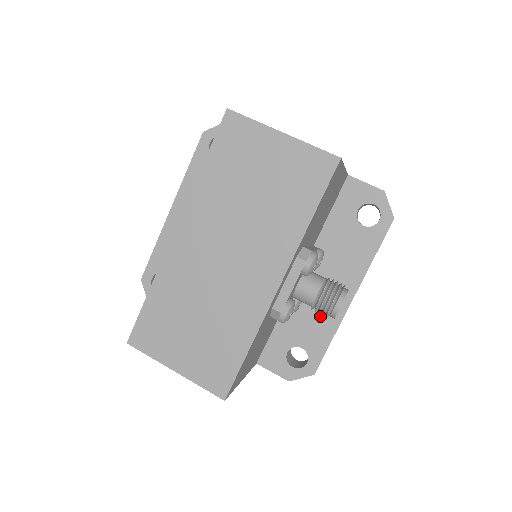
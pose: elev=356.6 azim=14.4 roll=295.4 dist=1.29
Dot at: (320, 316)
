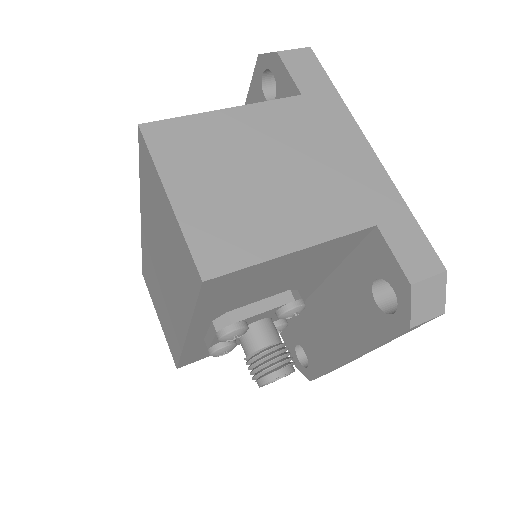
Dot at: (321, 345)
